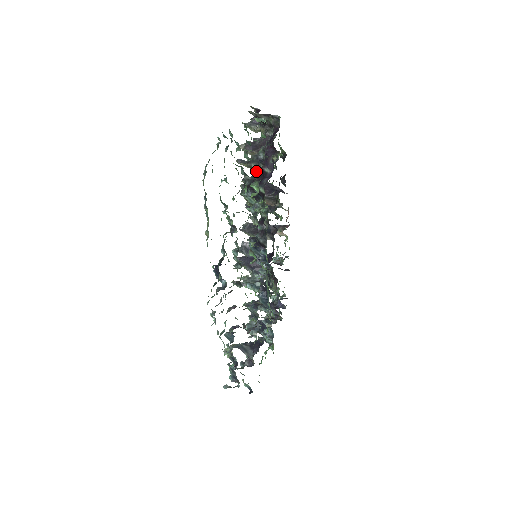
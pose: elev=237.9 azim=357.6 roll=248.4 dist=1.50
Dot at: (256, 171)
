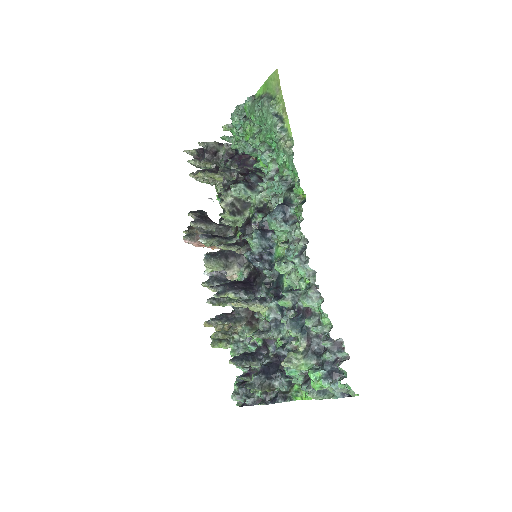
Dot at: (238, 171)
